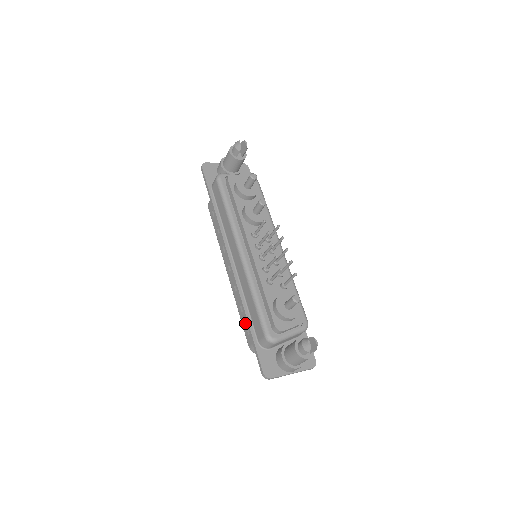
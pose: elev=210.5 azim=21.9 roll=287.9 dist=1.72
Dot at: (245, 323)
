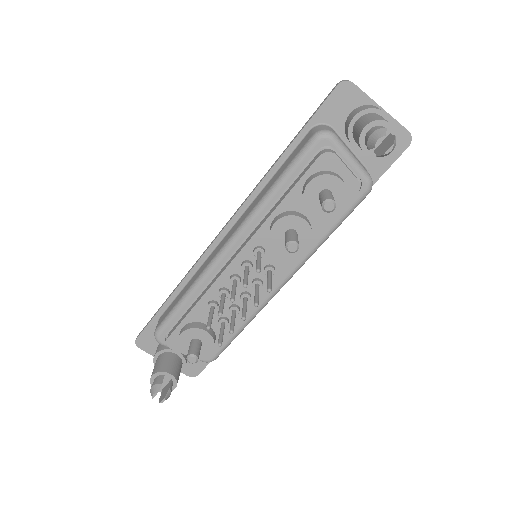
Dot at: occluded
